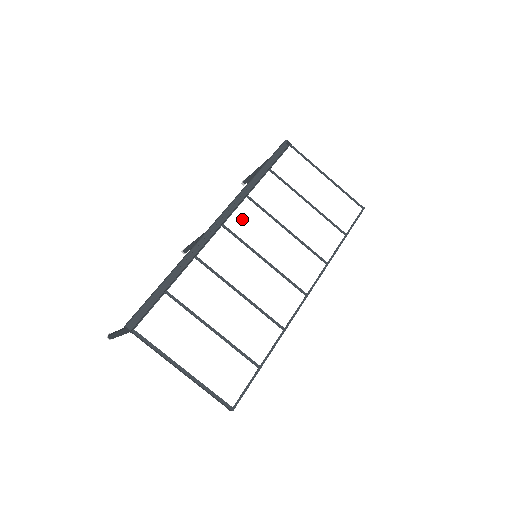
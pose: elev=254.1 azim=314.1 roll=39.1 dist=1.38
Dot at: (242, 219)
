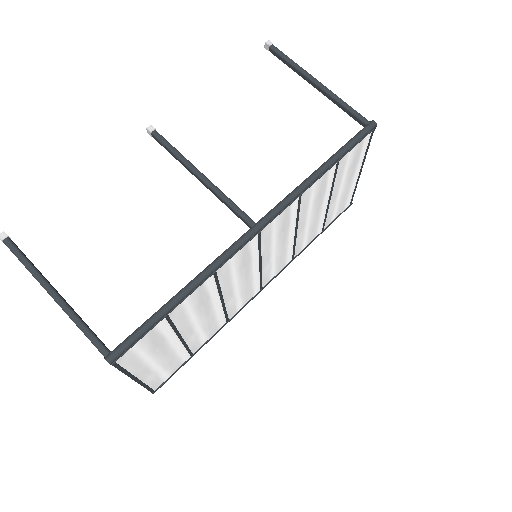
Dot at: (277, 223)
